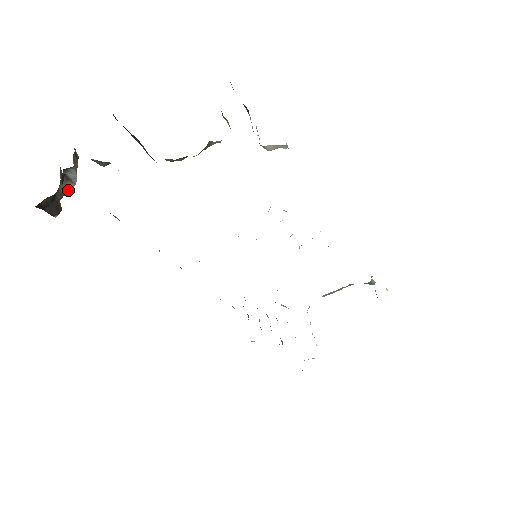
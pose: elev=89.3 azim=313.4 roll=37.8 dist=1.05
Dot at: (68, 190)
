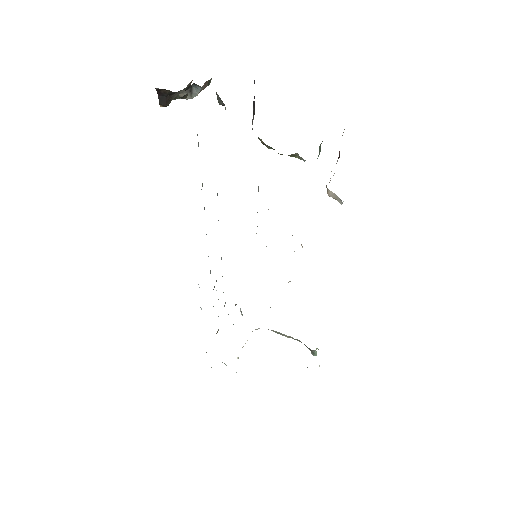
Dot at: (185, 97)
